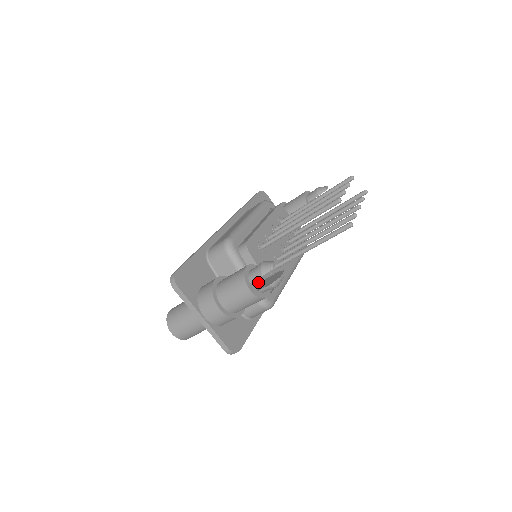
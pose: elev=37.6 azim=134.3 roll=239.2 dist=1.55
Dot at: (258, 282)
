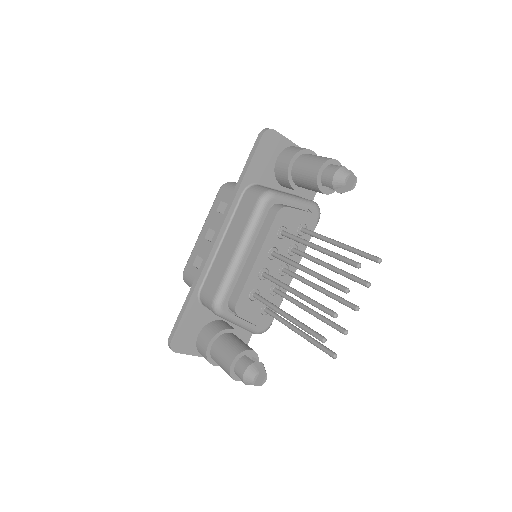
Dot at: occluded
